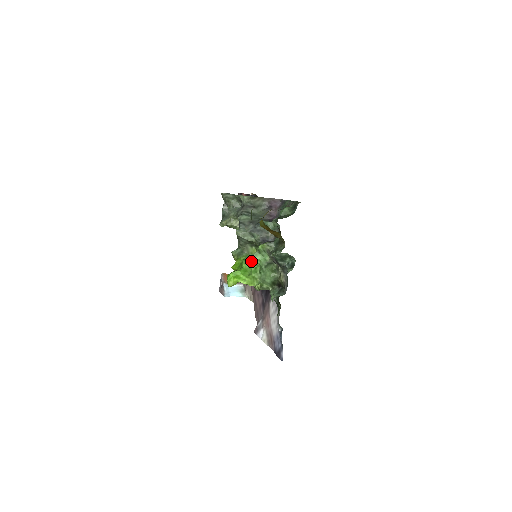
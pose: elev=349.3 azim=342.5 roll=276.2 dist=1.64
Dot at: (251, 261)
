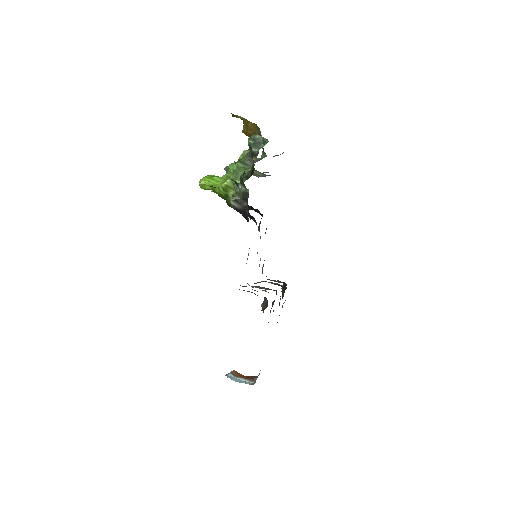
Dot at: (229, 169)
